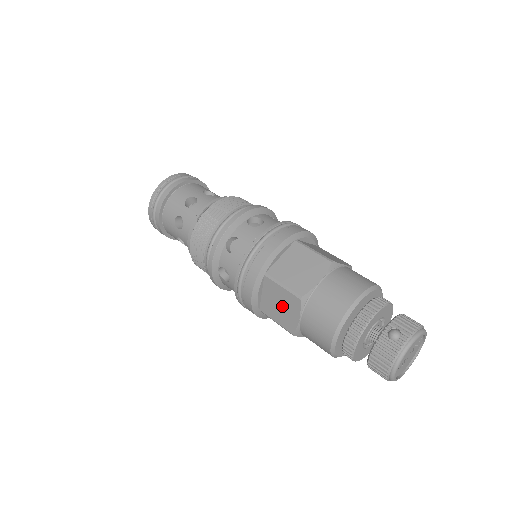
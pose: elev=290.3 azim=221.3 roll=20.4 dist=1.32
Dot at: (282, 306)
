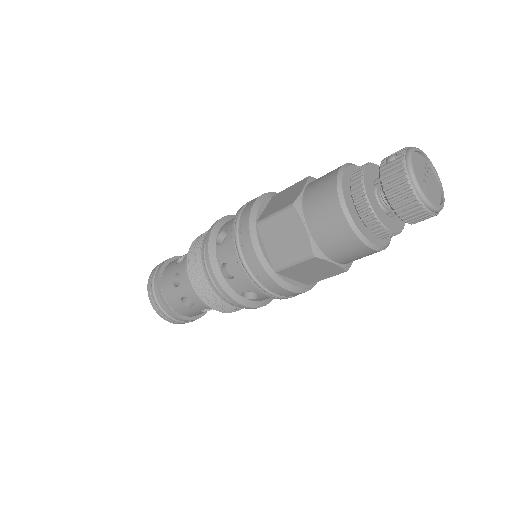
Dot at: (286, 236)
